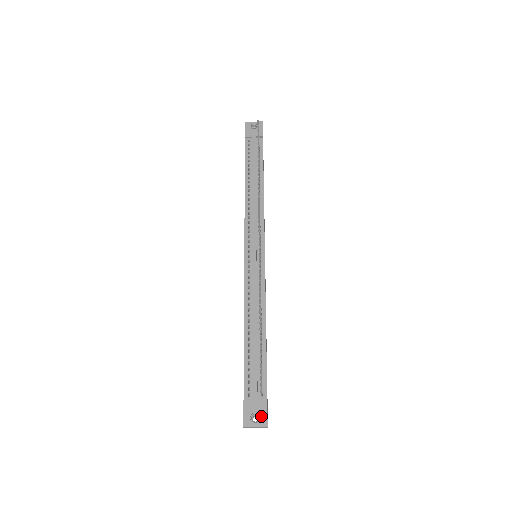
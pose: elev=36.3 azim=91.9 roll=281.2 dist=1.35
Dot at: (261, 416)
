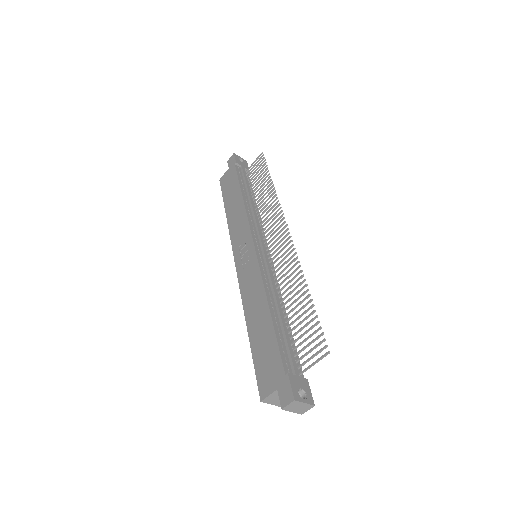
Dot at: (307, 393)
